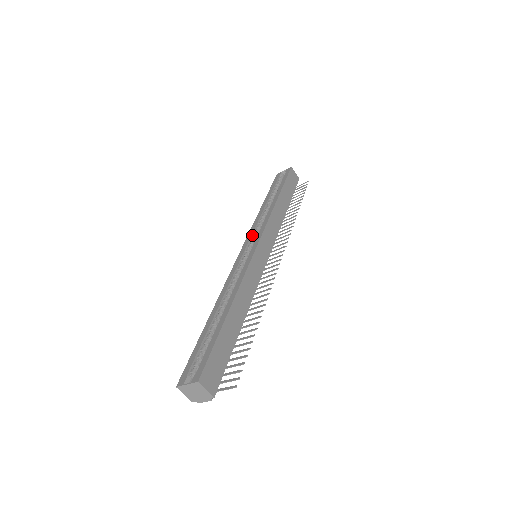
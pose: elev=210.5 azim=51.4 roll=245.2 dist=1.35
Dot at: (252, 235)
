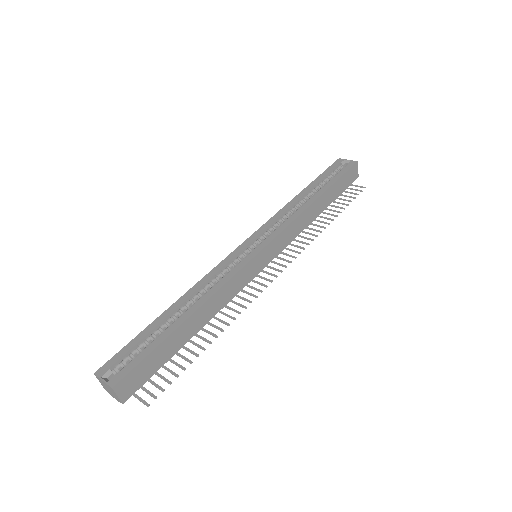
Dot at: (266, 229)
